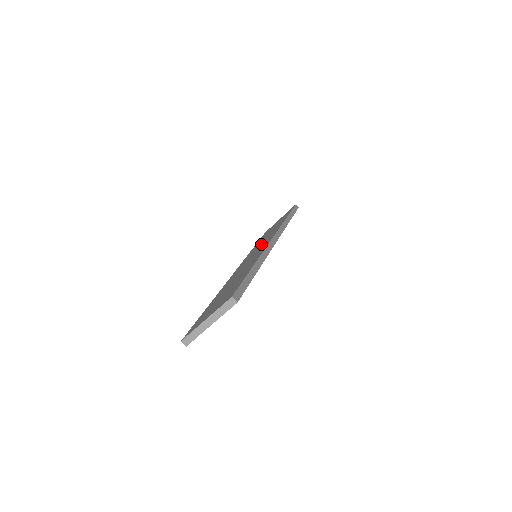
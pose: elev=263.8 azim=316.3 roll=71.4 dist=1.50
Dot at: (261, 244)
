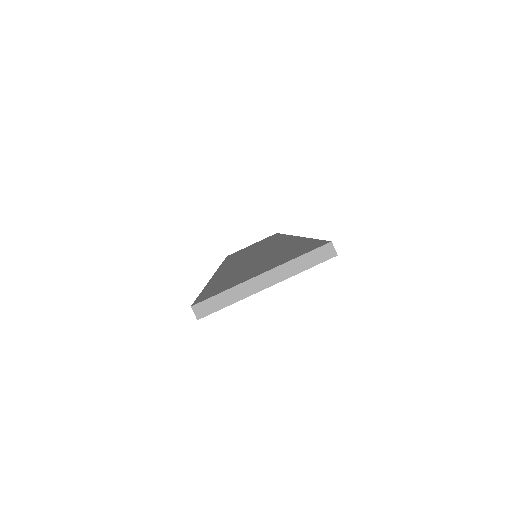
Dot at: occluded
